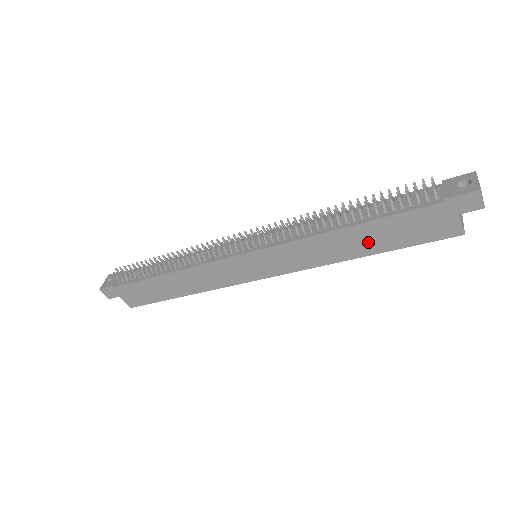
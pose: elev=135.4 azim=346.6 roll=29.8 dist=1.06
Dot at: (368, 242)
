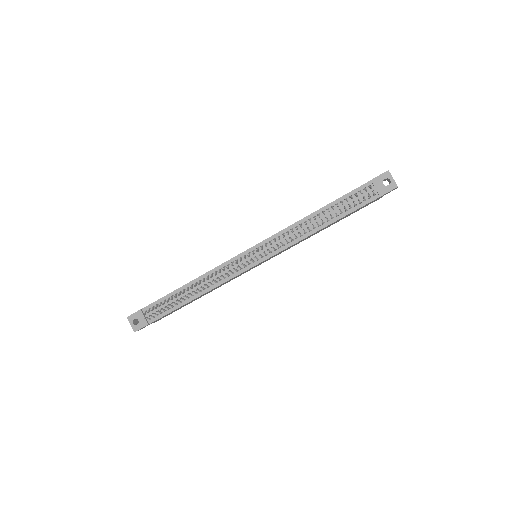
Dot at: occluded
